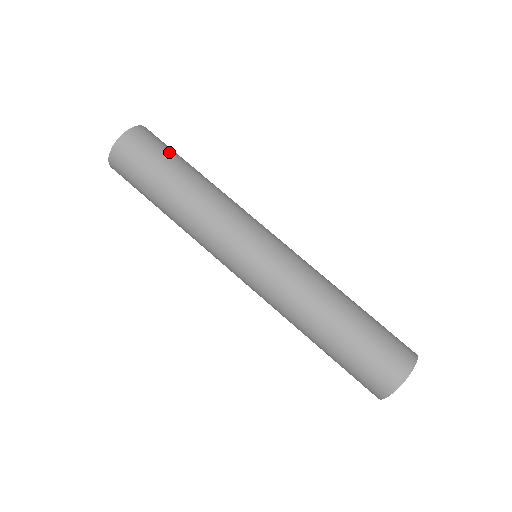
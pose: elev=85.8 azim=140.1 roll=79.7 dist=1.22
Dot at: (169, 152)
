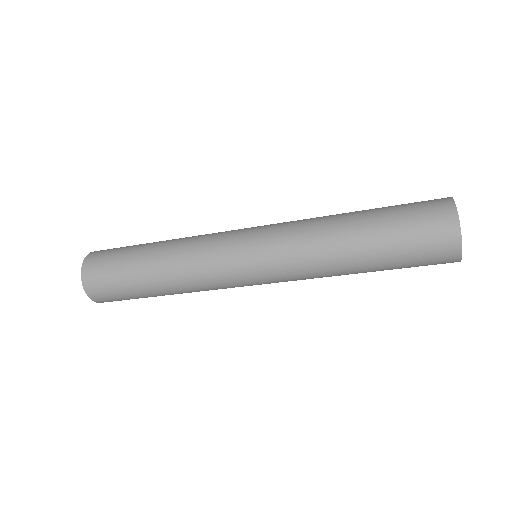
Dot at: occluded
